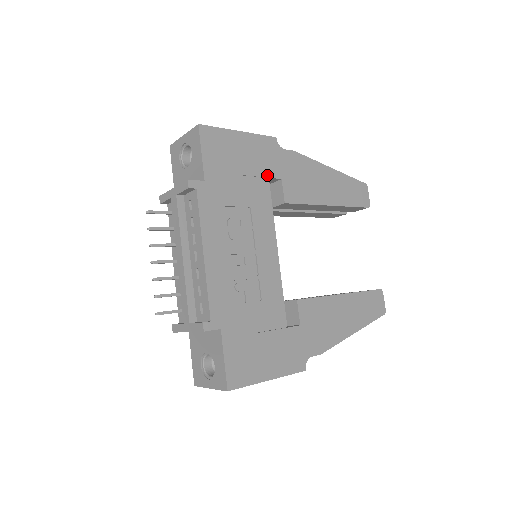
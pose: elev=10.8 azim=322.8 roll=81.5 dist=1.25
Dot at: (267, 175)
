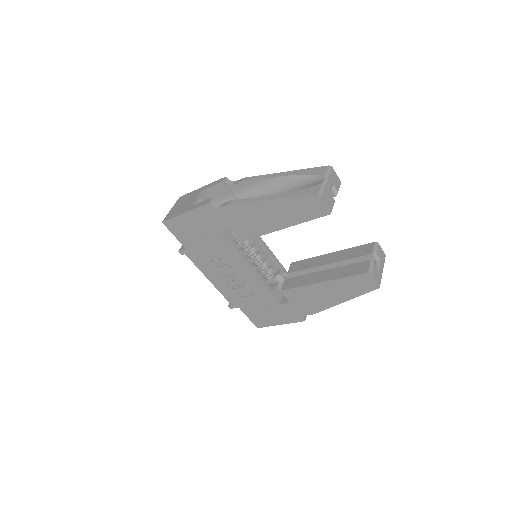
Dot at: (218, 230)
